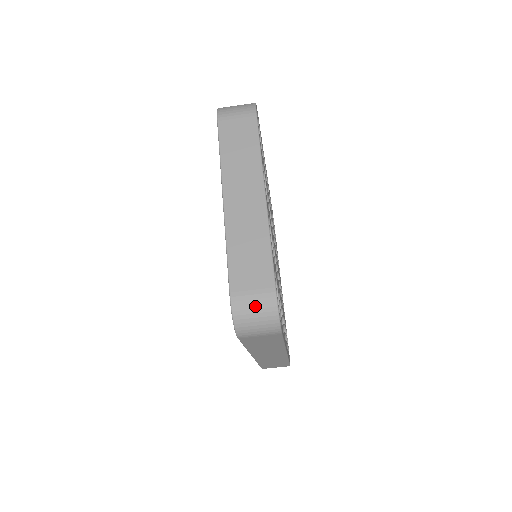
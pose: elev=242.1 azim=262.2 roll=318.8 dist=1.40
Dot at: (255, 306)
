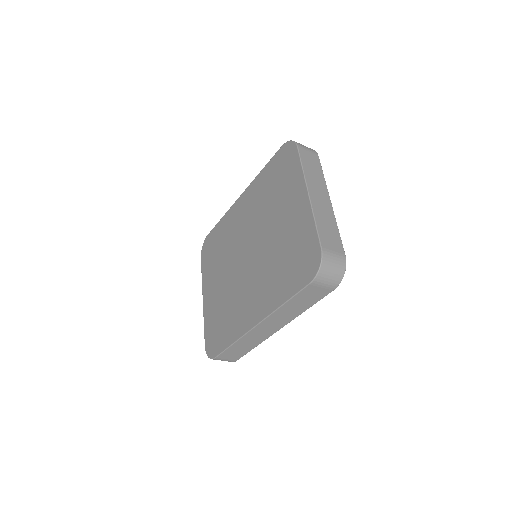
Dot at: (335, 261)
